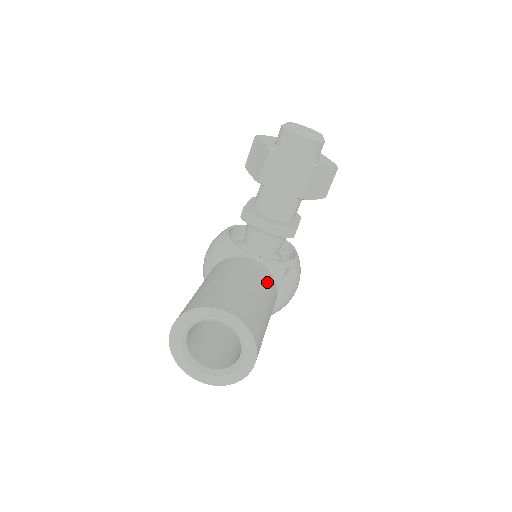
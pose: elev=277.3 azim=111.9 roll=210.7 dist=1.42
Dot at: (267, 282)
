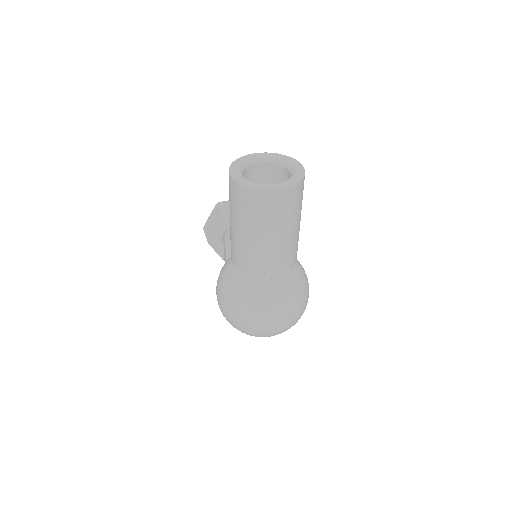
Dot at: occluded
